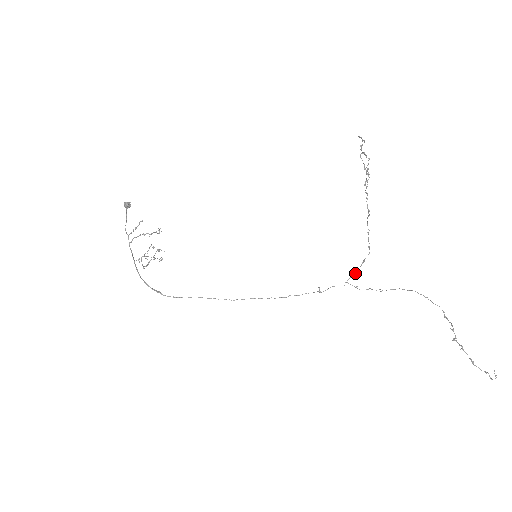
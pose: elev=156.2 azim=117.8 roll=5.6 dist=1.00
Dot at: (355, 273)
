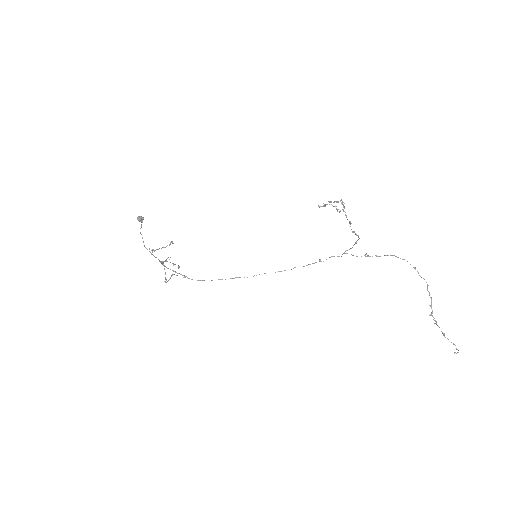
Dot at: (350, 248)
